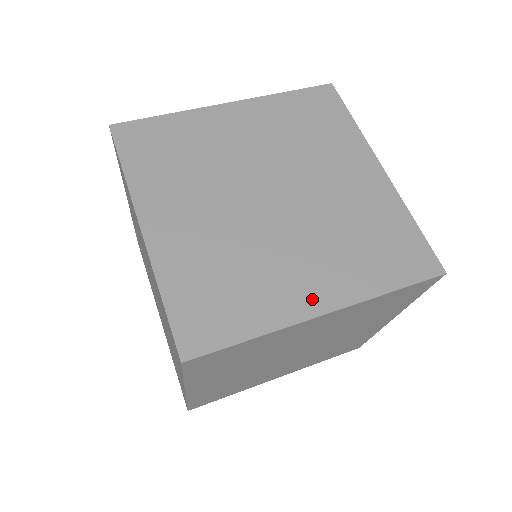
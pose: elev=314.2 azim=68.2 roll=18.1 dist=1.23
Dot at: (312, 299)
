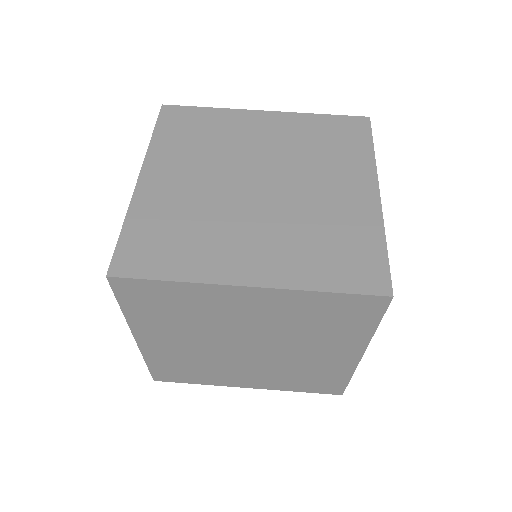
Dot at: (244, 271)
